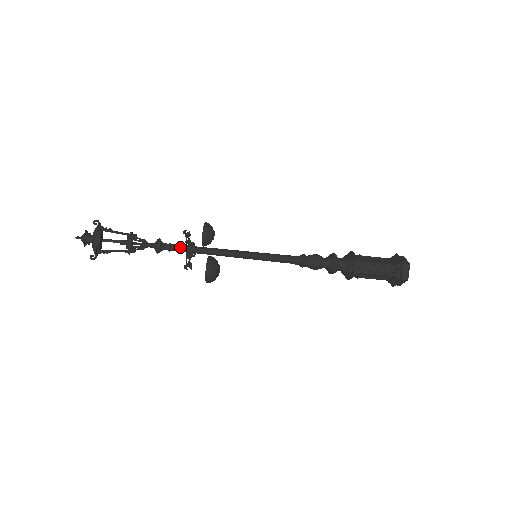
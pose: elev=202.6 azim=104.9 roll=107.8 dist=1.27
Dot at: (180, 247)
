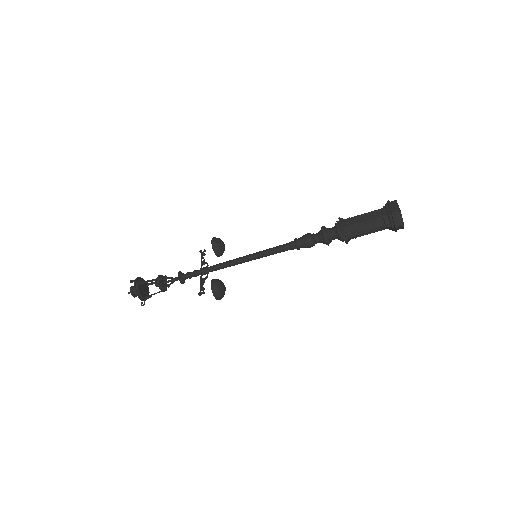
Dot at: (195, 273)
